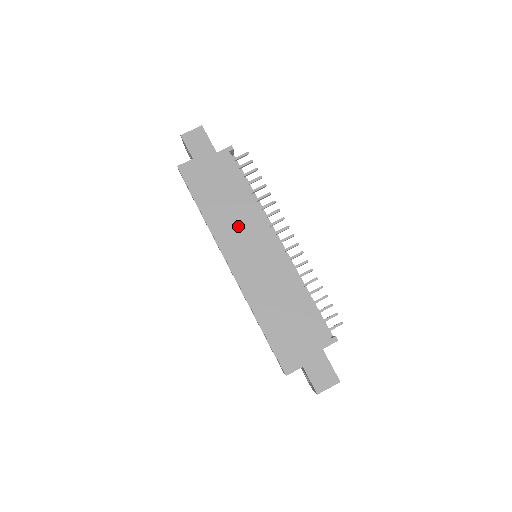
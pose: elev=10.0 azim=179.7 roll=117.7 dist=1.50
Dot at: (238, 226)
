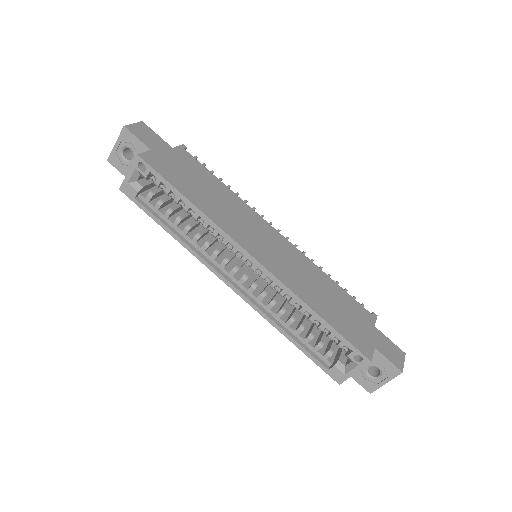
Dot at: (236, 217)
